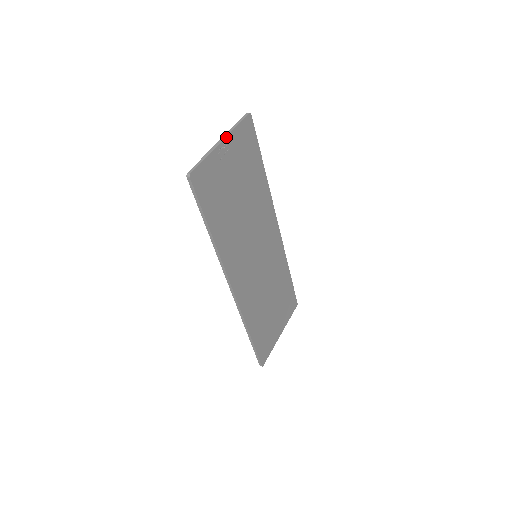
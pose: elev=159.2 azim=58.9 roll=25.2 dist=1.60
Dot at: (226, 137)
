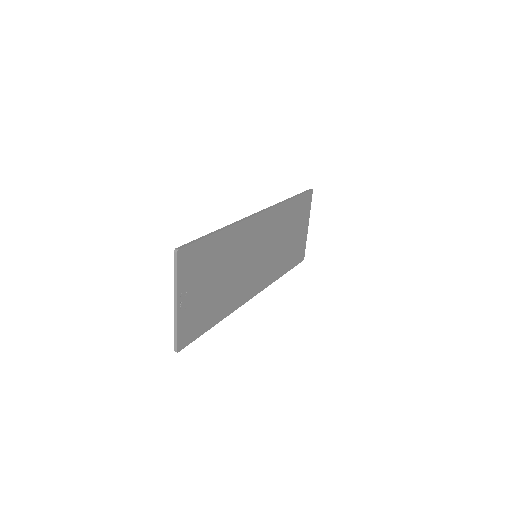
Dot at: (177, 297)
